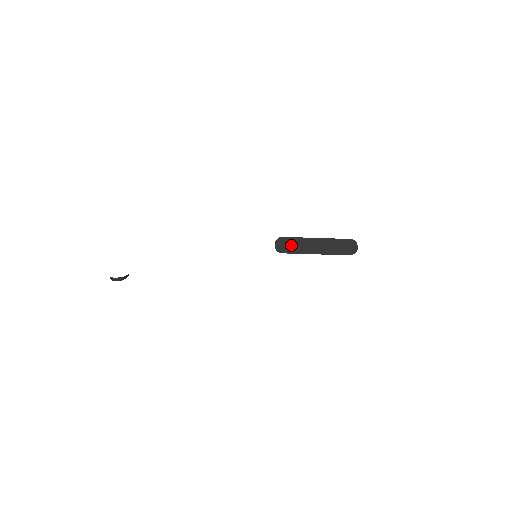
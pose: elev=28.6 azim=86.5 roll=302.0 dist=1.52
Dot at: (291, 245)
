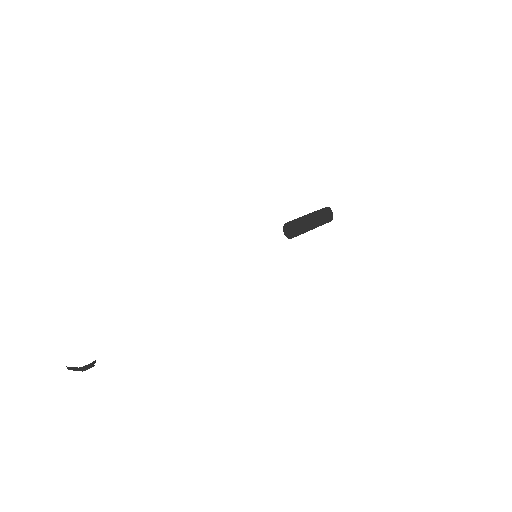
Dot at: (295, 228)
